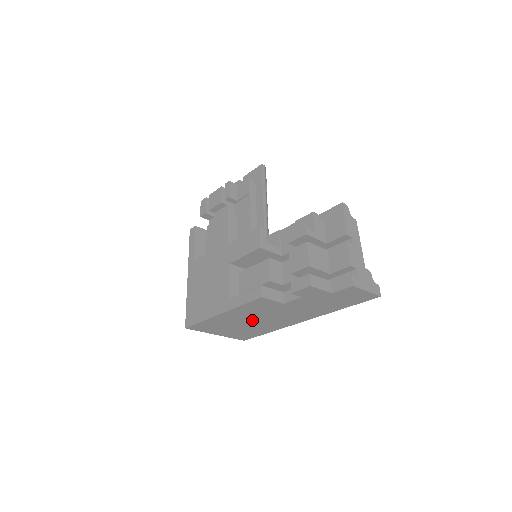
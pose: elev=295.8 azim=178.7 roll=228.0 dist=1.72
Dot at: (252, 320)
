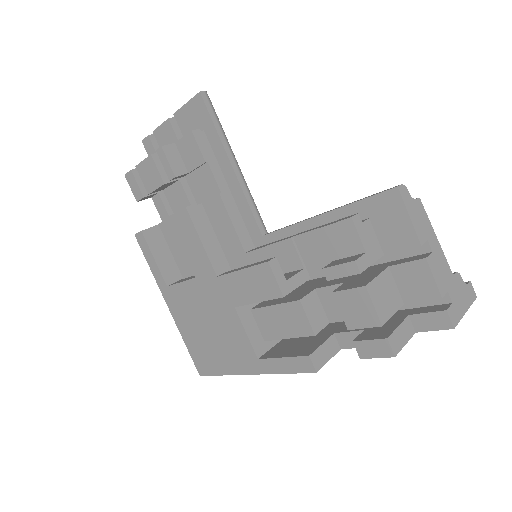
Dot at: occluded
